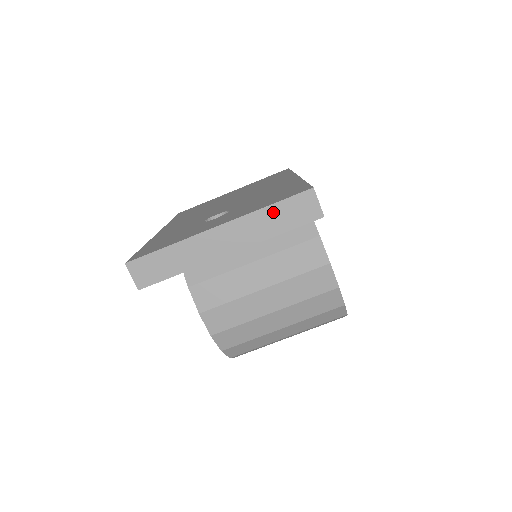
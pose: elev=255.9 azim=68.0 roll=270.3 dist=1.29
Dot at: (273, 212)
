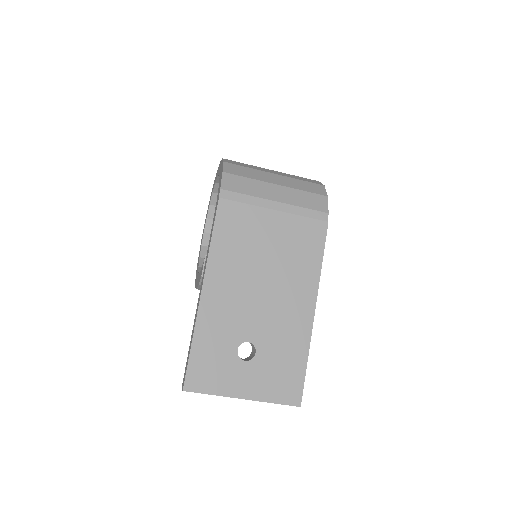
Dot at: (274, 403)
